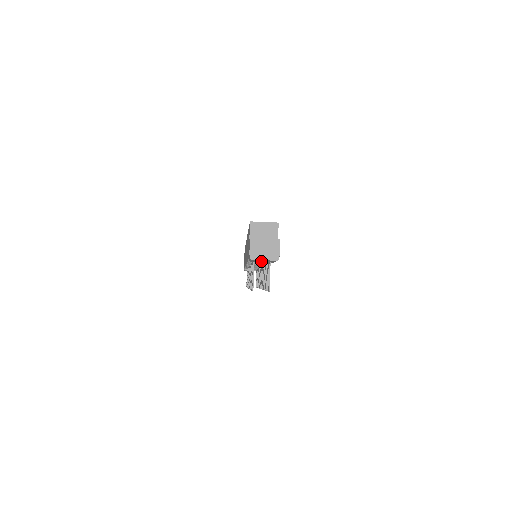
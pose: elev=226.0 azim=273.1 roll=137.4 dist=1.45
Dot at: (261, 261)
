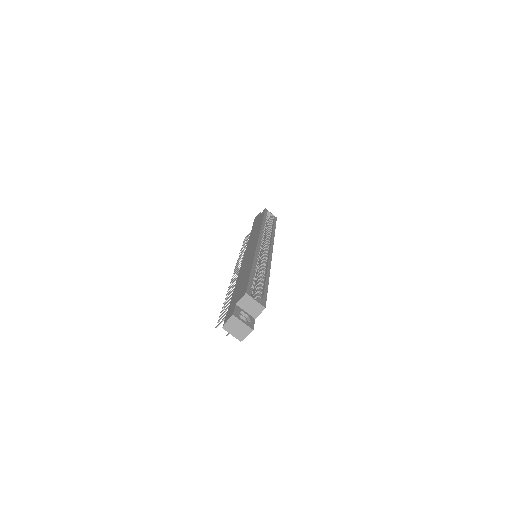
Dot at: occluded
